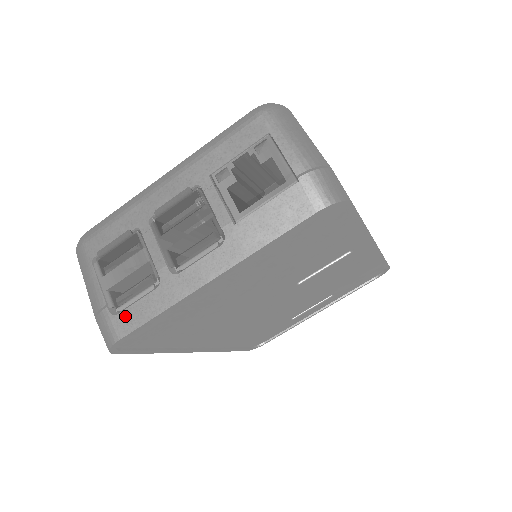
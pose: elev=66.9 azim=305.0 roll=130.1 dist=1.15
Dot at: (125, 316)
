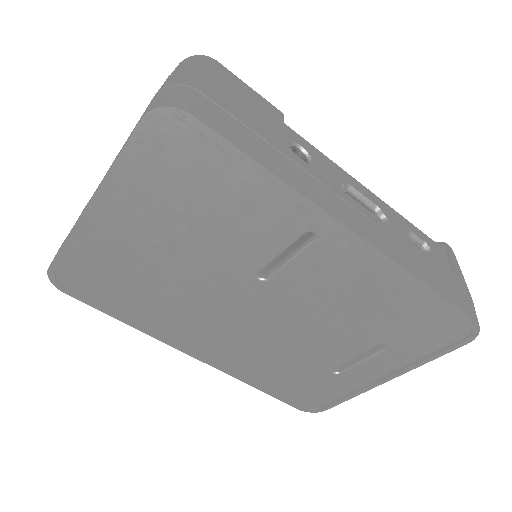
Dot at: occluded
